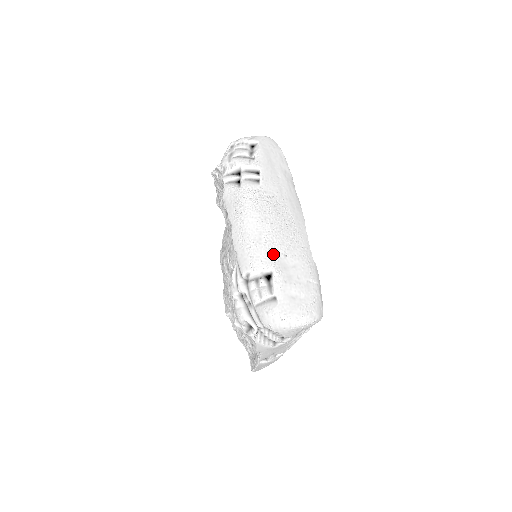
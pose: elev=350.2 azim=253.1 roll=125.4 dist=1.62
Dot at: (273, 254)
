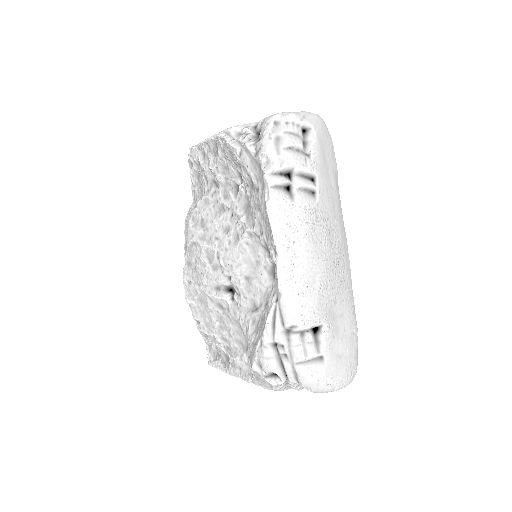
Dot at: (326, 303)
